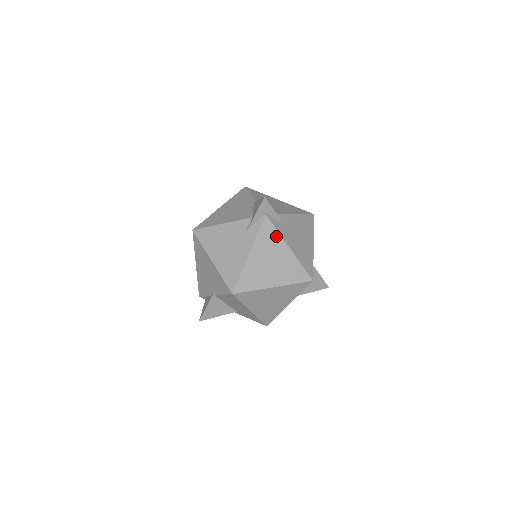
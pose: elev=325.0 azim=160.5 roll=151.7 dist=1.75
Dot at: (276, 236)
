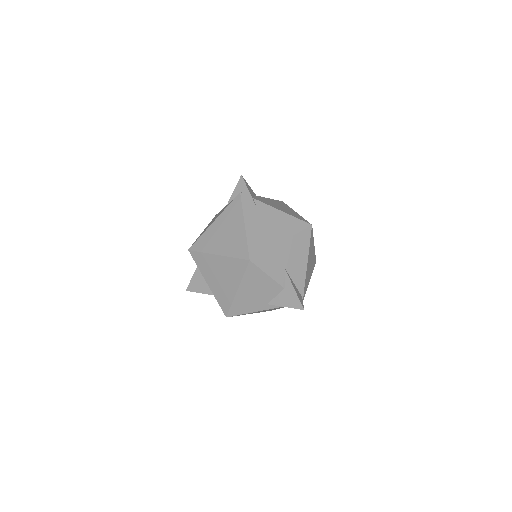
Dot at: (239, 211)
